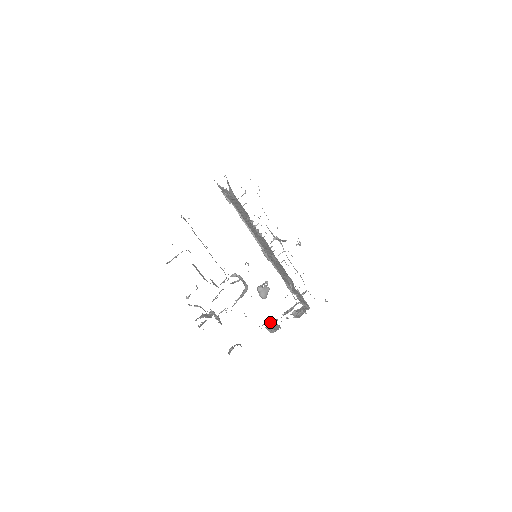
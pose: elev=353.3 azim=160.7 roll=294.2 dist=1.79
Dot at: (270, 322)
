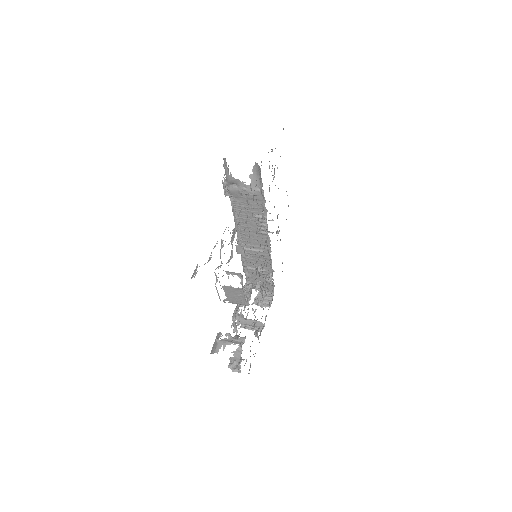
Dot at: occluded
